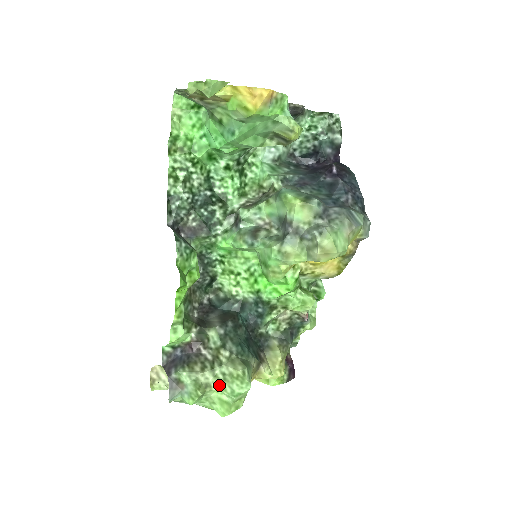
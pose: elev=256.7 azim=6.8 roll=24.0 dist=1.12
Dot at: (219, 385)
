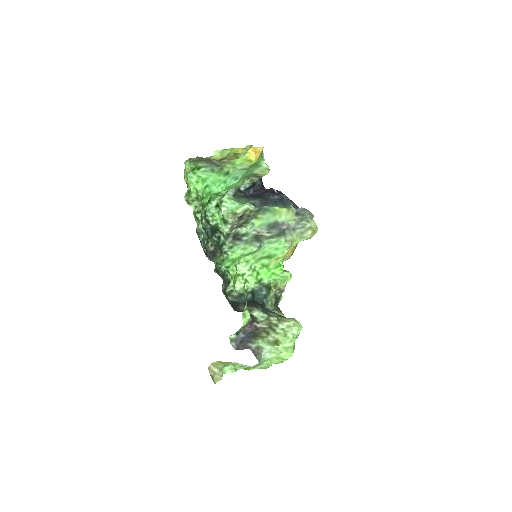
Dot at: (283, 337)
